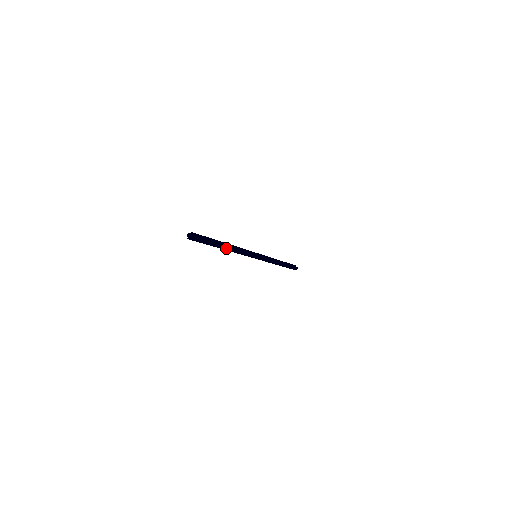
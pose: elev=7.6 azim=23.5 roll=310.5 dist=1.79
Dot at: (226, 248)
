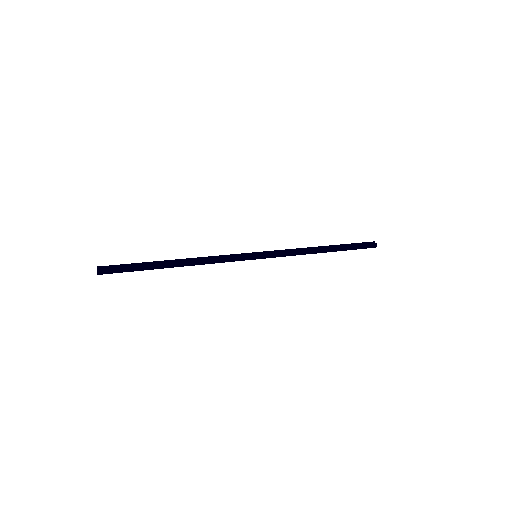
Dot at: (175, 265)
